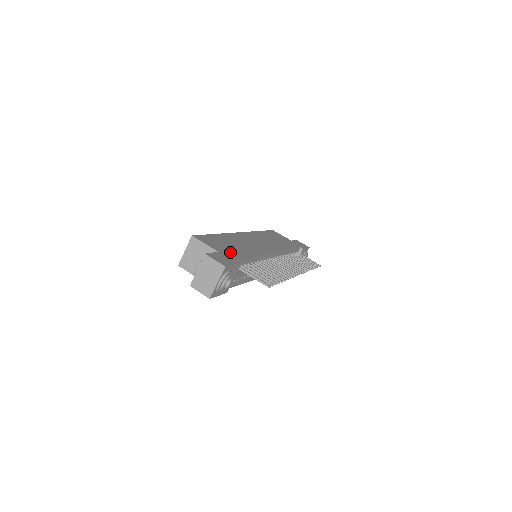
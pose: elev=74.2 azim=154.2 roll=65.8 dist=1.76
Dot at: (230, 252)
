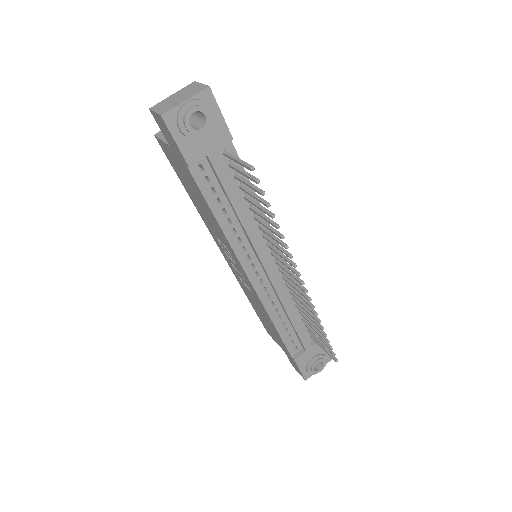
Dot at: occluded
